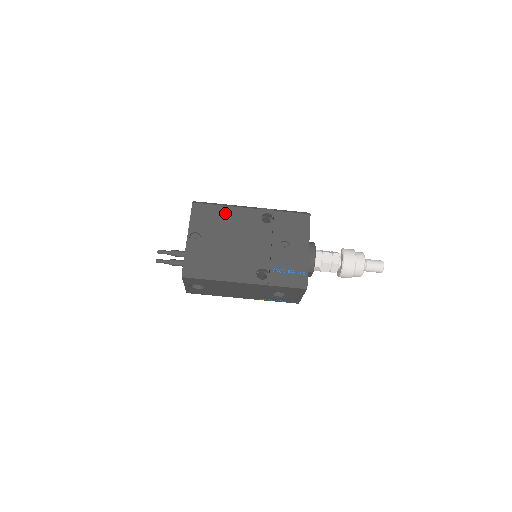
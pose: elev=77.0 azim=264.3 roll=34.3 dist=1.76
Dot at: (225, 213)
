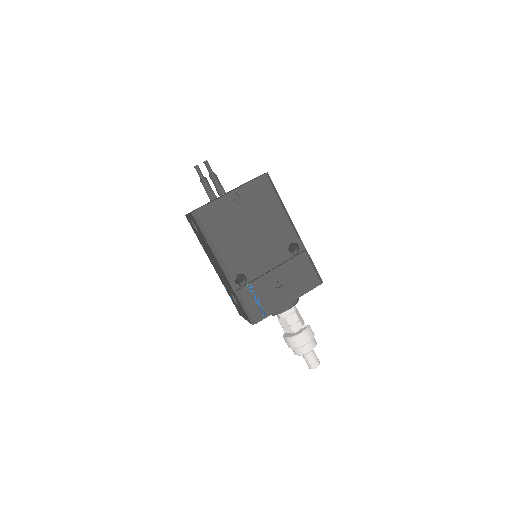
Dot at: (275, 210)
